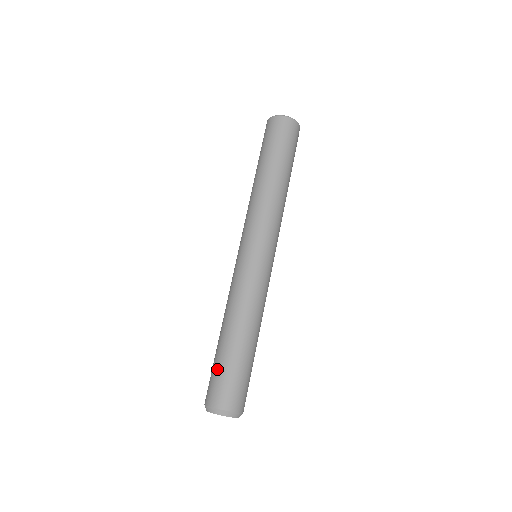
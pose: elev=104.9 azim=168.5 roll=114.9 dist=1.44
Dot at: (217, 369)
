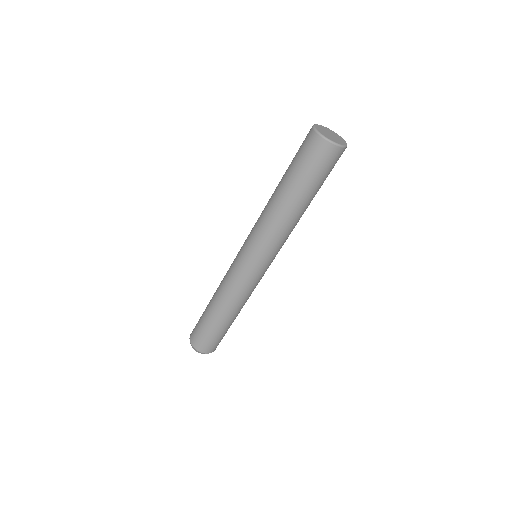
Dot at: (213, 336)
